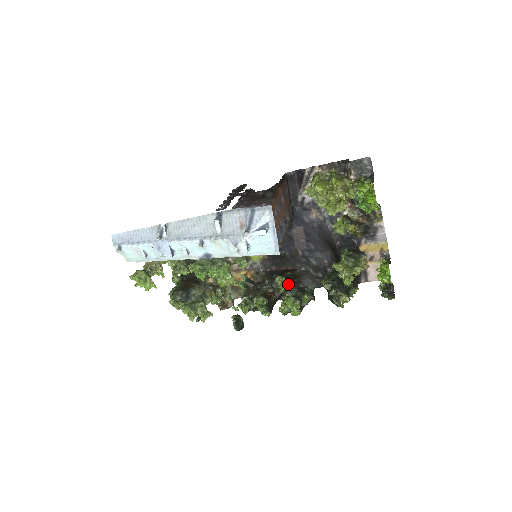
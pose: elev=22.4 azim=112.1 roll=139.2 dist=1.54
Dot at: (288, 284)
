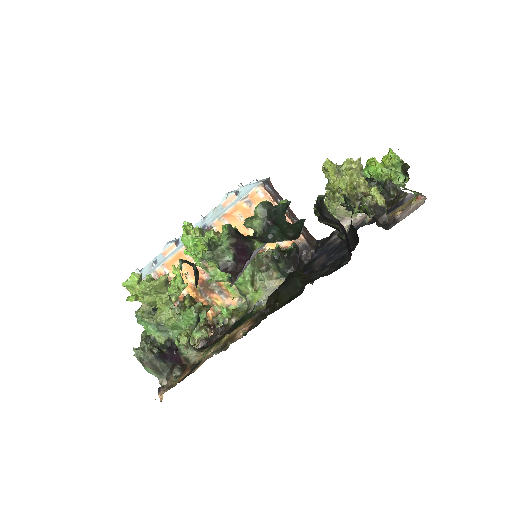
Dot at: occluded
